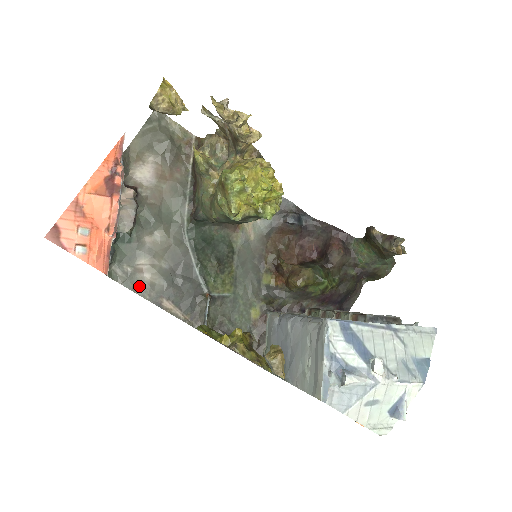
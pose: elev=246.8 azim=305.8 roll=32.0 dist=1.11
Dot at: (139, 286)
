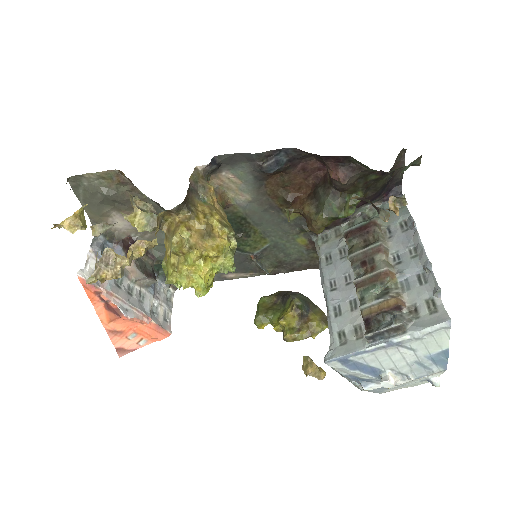
Dot at: occluded
